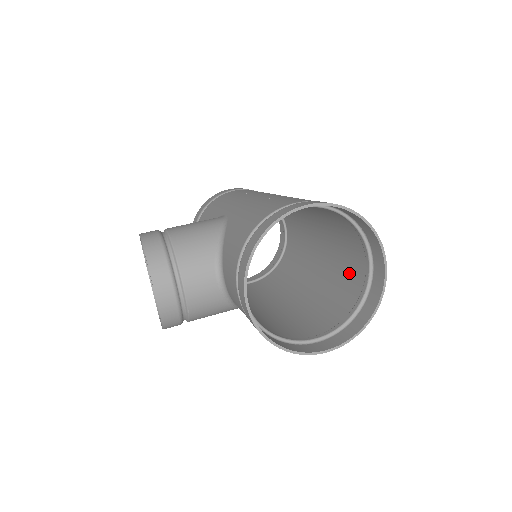
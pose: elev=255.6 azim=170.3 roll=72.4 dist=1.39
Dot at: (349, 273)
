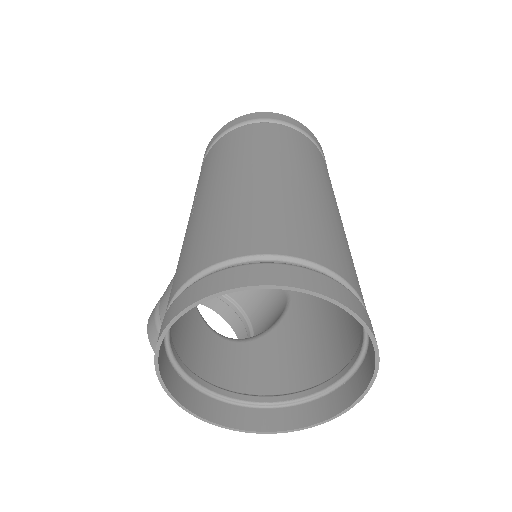
Dot at: occluded
